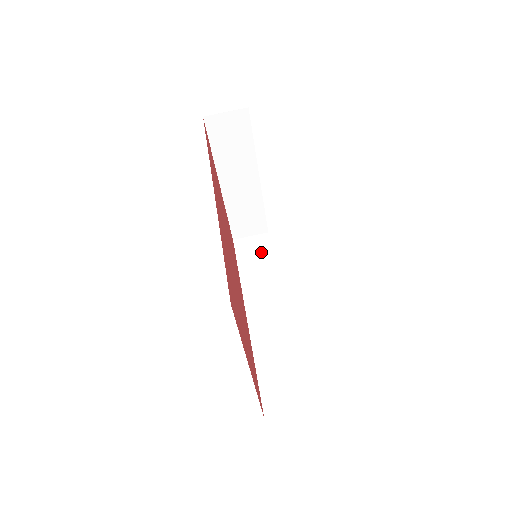
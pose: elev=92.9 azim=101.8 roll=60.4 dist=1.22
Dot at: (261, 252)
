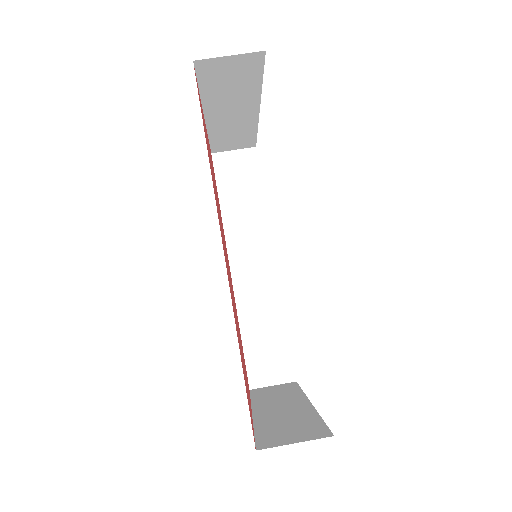
Dot at: (247, 179)
